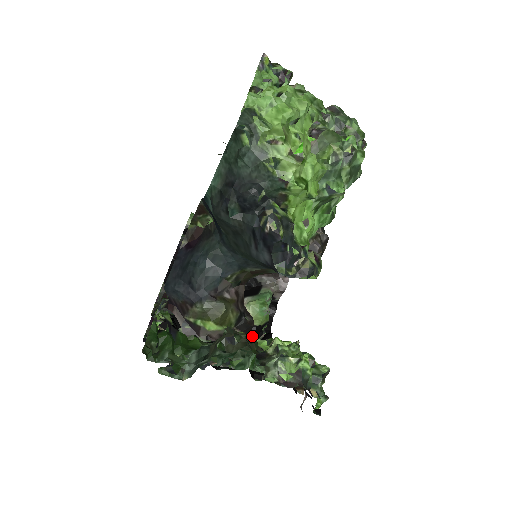
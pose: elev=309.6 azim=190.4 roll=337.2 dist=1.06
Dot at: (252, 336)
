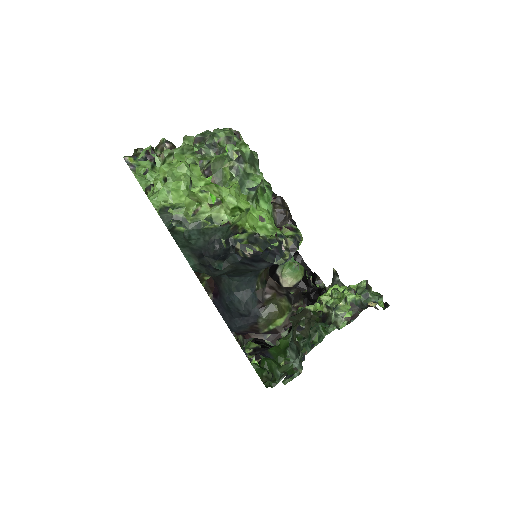
Dot at: occluded
